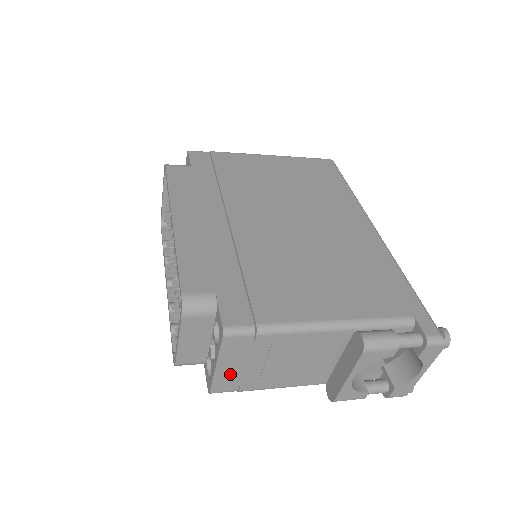
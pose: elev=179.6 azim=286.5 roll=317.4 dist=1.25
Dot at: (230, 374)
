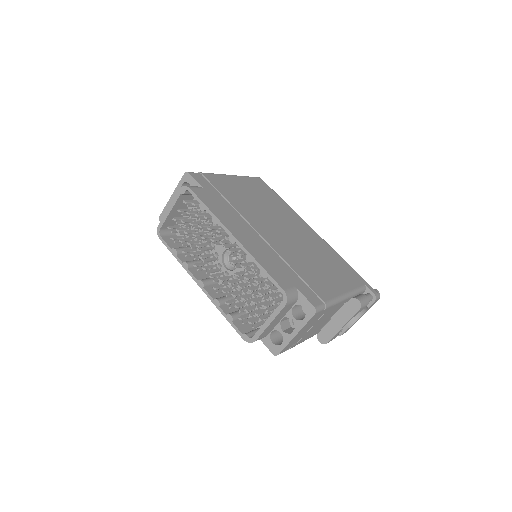
Dot at: (296, 338)
